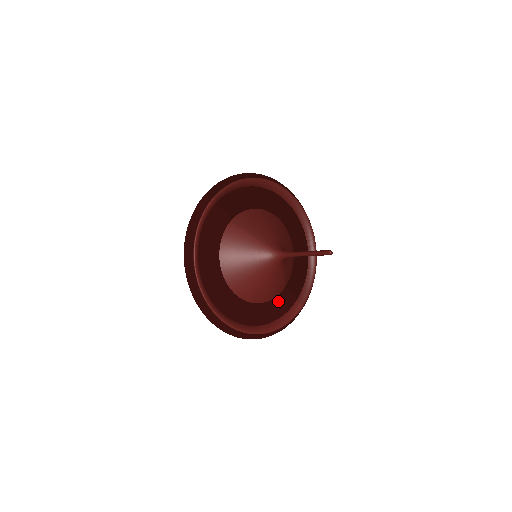
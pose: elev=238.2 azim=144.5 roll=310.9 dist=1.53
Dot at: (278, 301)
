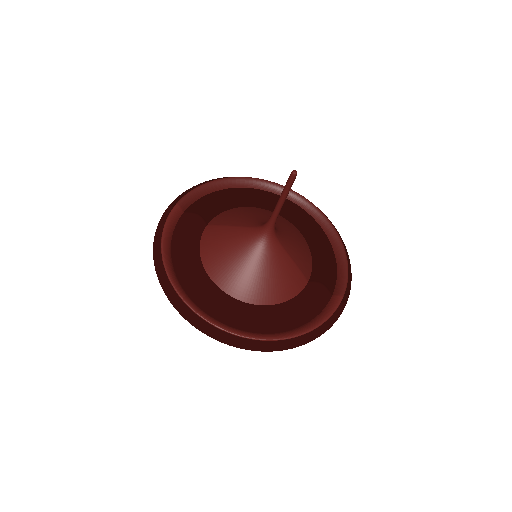
Dot at: (301, 297)
